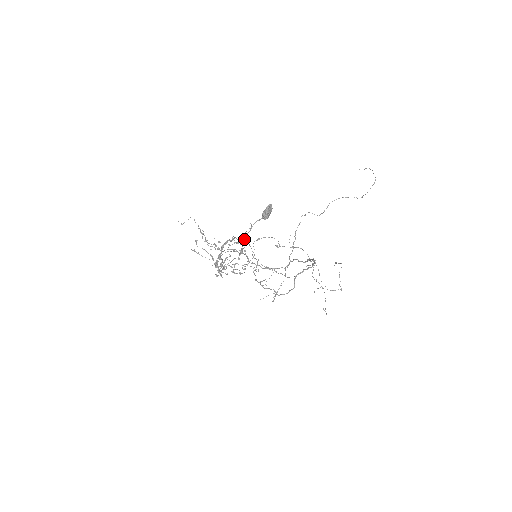
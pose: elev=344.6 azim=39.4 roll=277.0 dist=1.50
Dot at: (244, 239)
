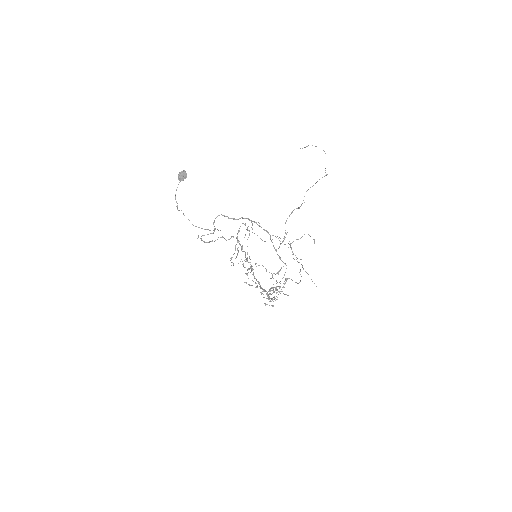
Dot at: (176, 201)
